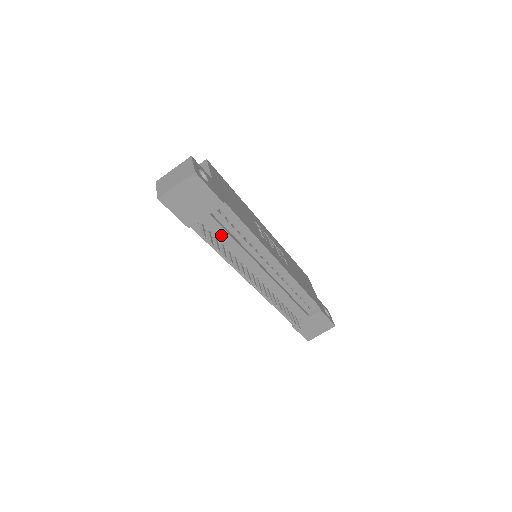
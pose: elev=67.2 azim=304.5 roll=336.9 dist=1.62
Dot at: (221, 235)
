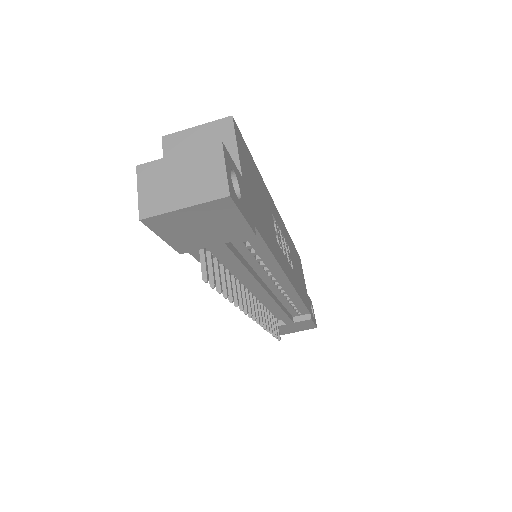
Dot at: (229, 263)
